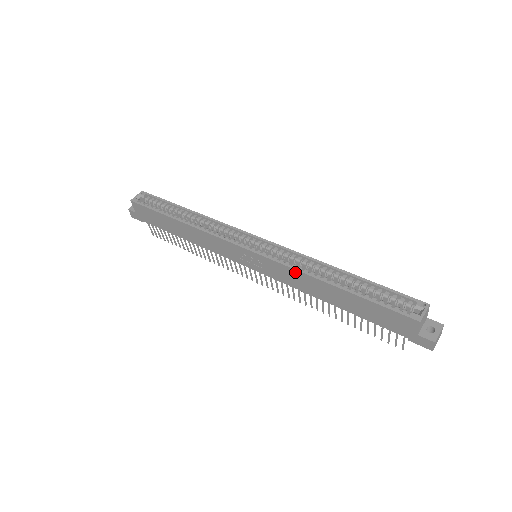
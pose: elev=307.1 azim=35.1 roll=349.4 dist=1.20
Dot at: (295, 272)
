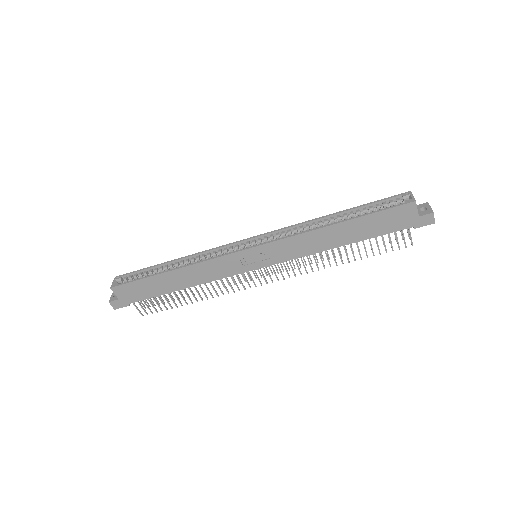
Dot at: (300, 237)
